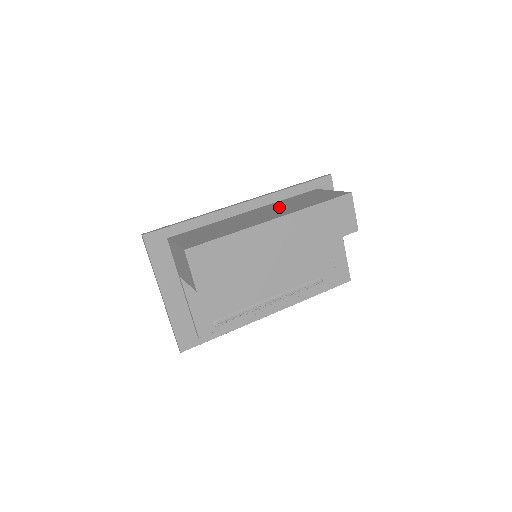
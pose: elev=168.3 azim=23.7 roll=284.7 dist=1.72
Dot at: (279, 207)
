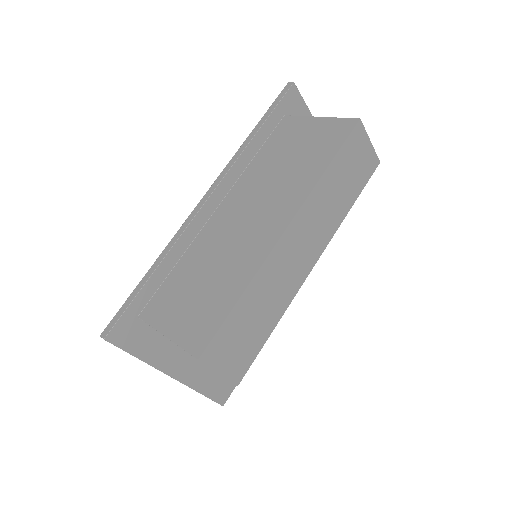
Dot at: (264, 187)
